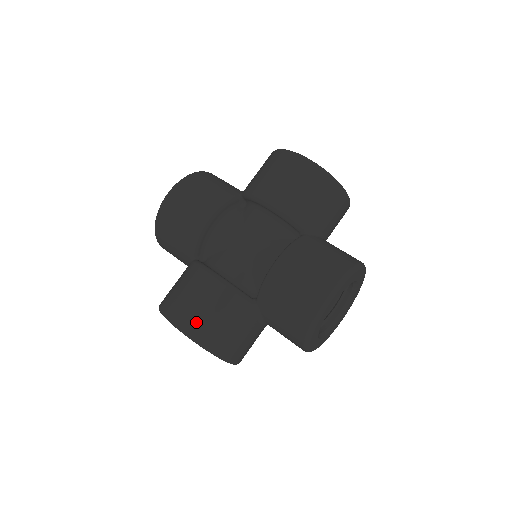
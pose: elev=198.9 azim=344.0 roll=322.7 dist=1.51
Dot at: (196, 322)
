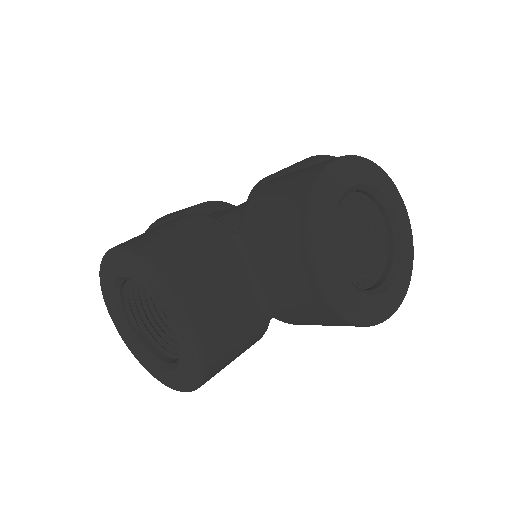
Dot at: (141, 239)
